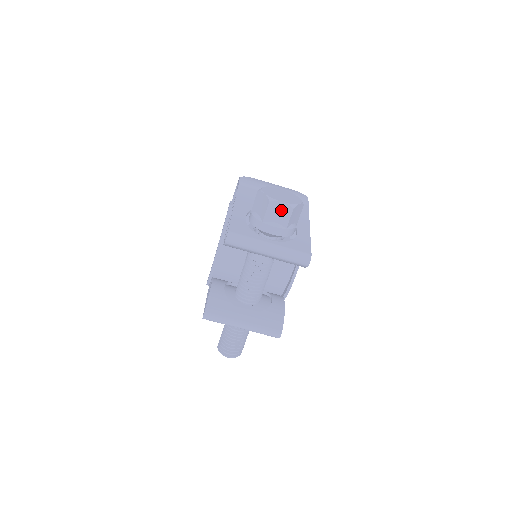
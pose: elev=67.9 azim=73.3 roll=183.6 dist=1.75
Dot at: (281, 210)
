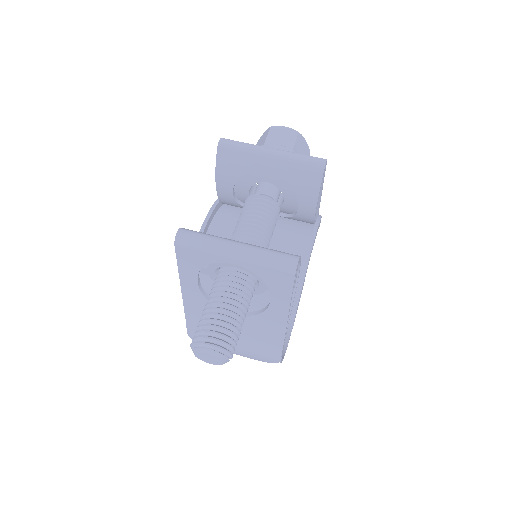
Dot at: (284, 134)
